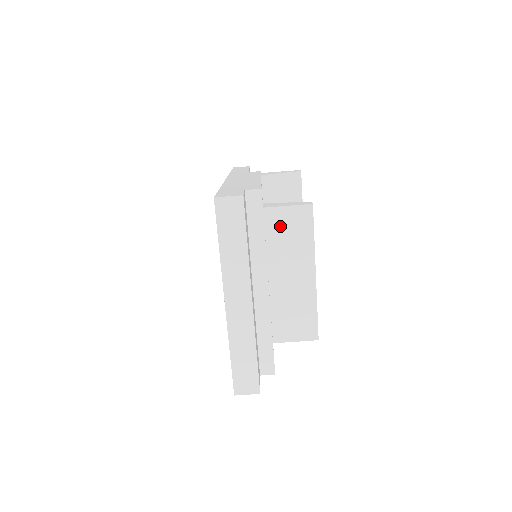
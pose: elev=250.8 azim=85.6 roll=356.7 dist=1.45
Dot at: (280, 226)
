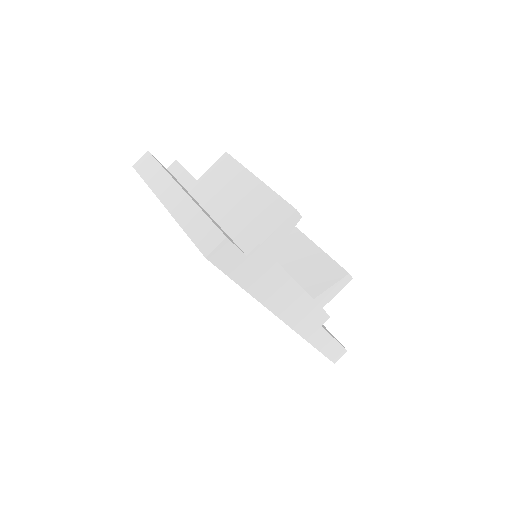
Dot at: (214, 179)
